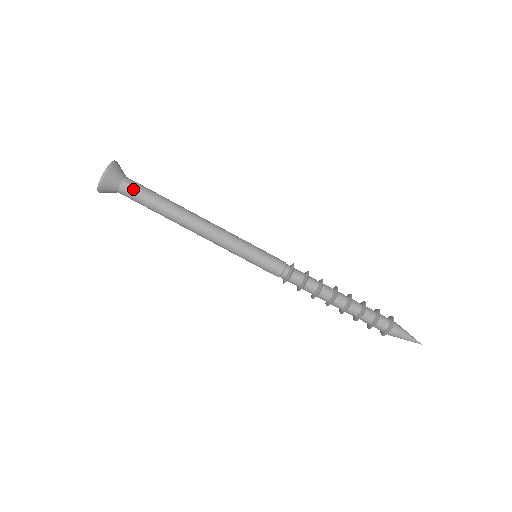
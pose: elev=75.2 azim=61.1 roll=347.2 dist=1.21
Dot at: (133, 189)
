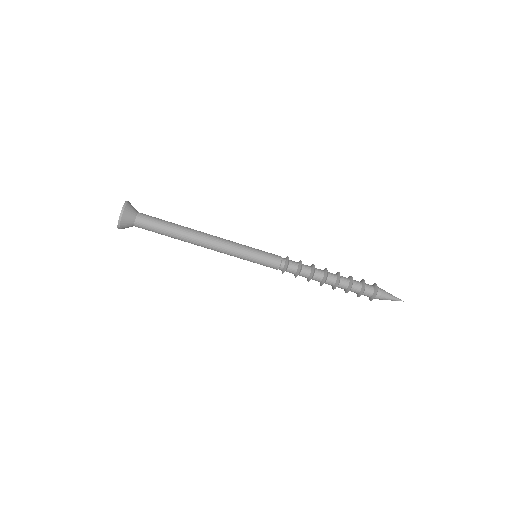
Dot at: (145, 227)
